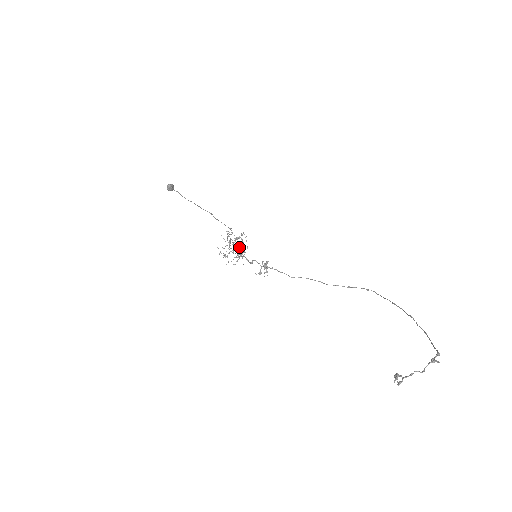
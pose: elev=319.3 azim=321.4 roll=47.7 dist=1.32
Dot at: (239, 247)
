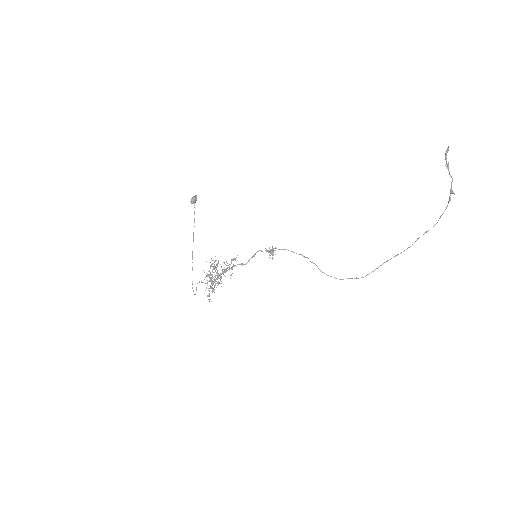
Dot at: (224, 271)
